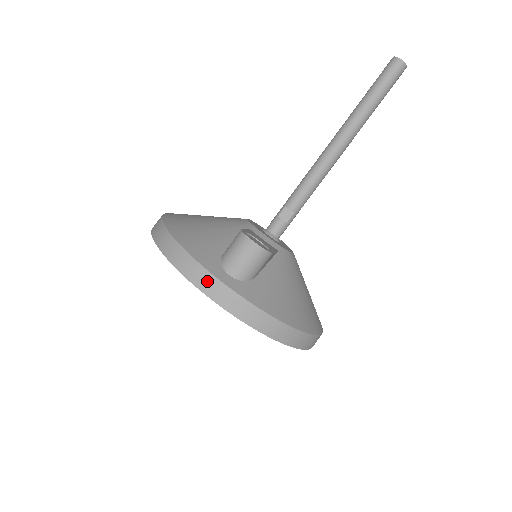
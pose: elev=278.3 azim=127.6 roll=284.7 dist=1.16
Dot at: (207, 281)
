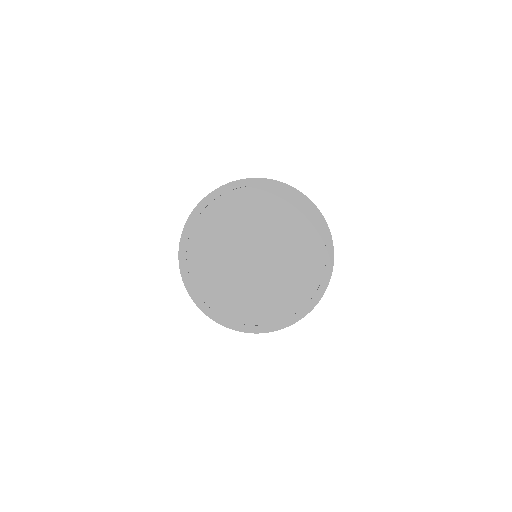
Dot at: occluded
